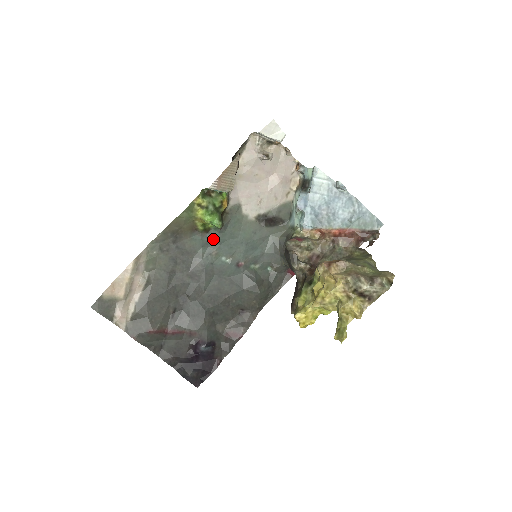
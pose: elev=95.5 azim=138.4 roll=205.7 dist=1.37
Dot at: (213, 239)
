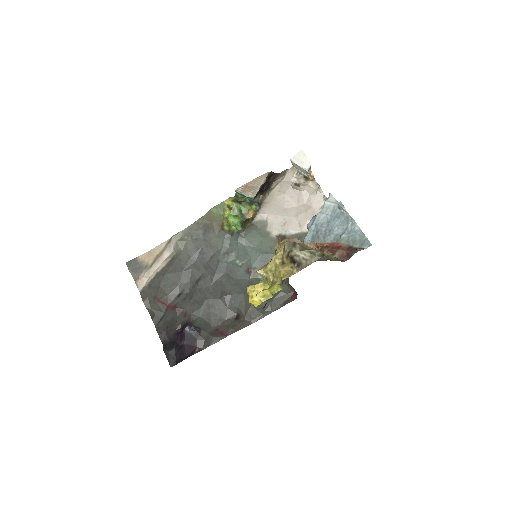
Dot at: (234, 242)
